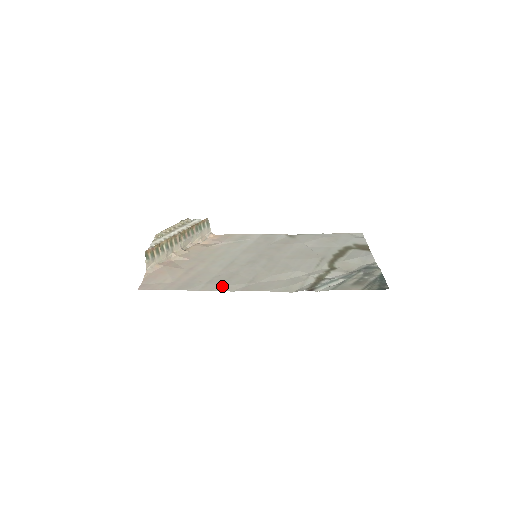
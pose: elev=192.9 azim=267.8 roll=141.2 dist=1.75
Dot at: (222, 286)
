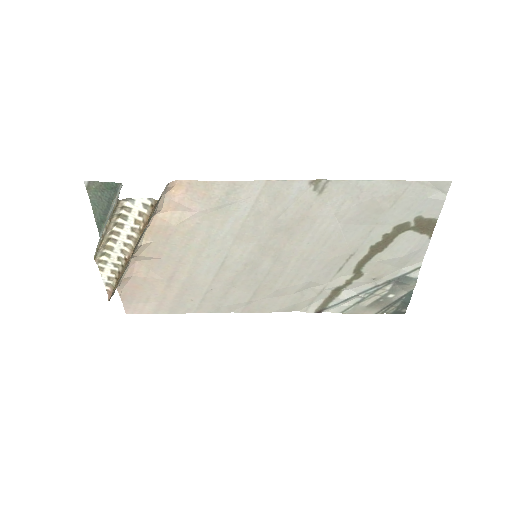
Dot at: (219, 308)
